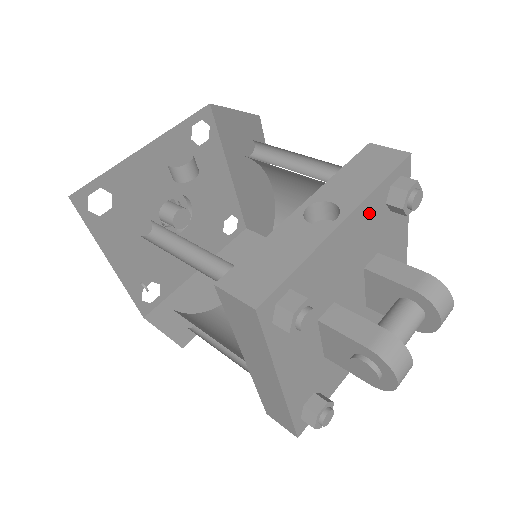
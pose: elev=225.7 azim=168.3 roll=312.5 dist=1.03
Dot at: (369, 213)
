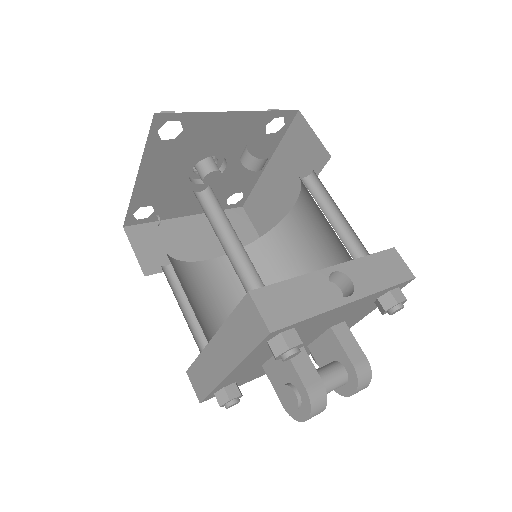
Dot at: (366, 301)
